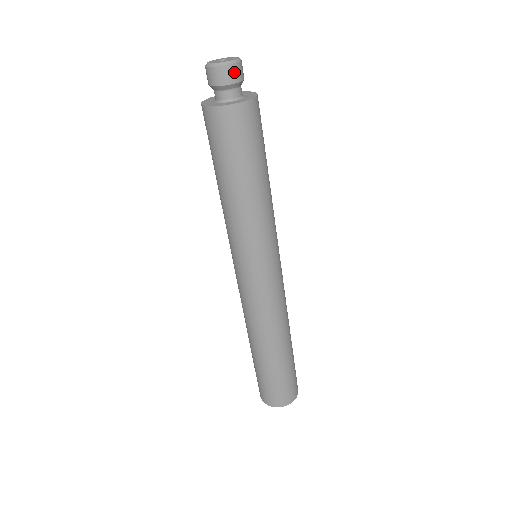
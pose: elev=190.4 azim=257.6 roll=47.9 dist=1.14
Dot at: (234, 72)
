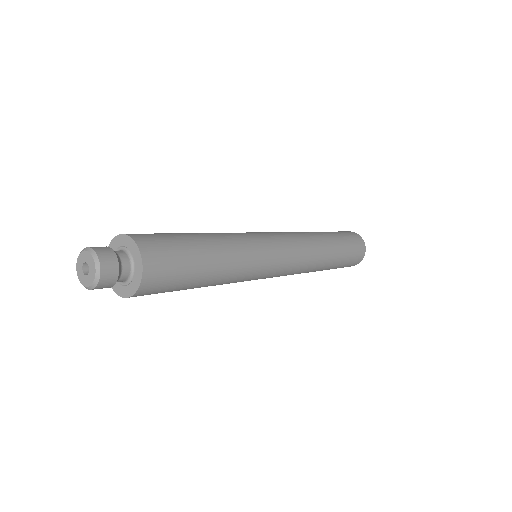
Dot at: (104, 285)
